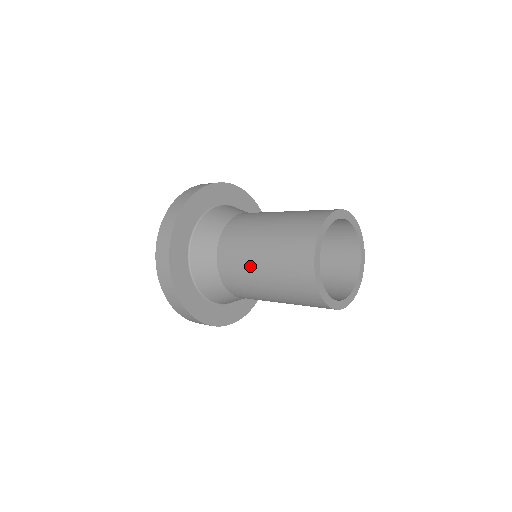
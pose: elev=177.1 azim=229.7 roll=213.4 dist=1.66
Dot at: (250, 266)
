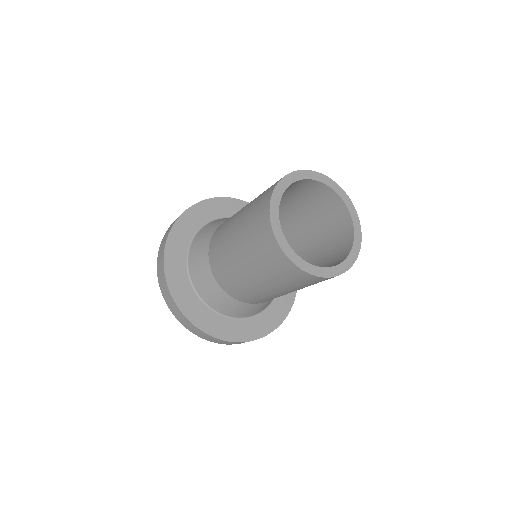
Dot at: (237, 213)
